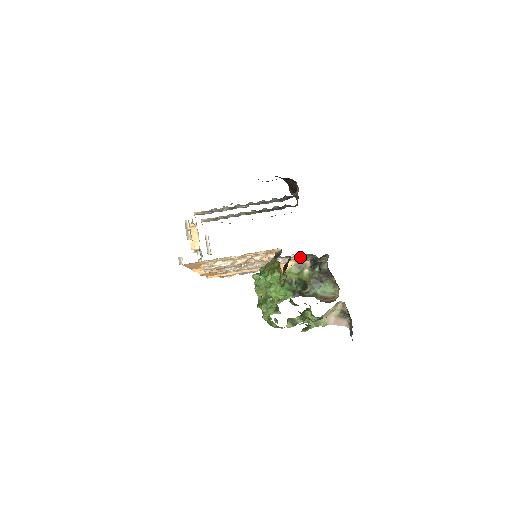
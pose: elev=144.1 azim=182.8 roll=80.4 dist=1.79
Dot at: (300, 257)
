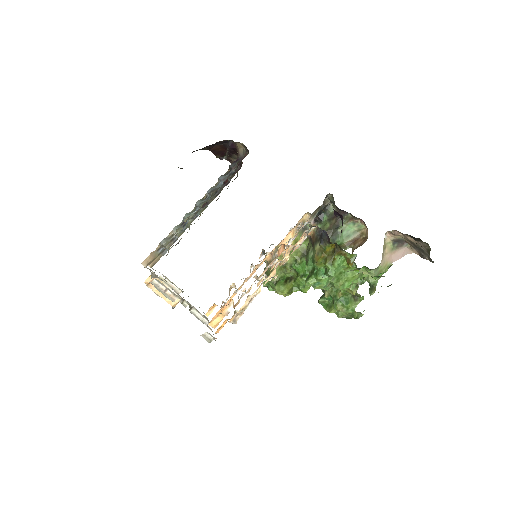
Dot at: (307, 219)
